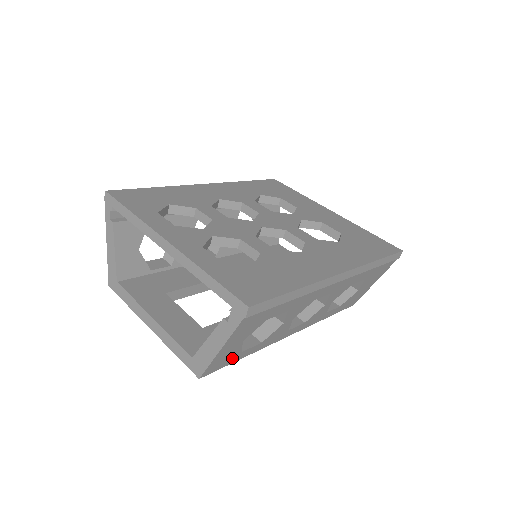
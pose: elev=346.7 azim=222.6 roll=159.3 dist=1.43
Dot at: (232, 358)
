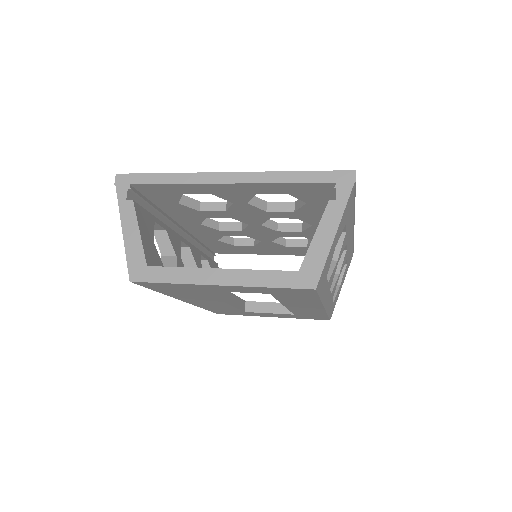
Dot at: (323, 281)
